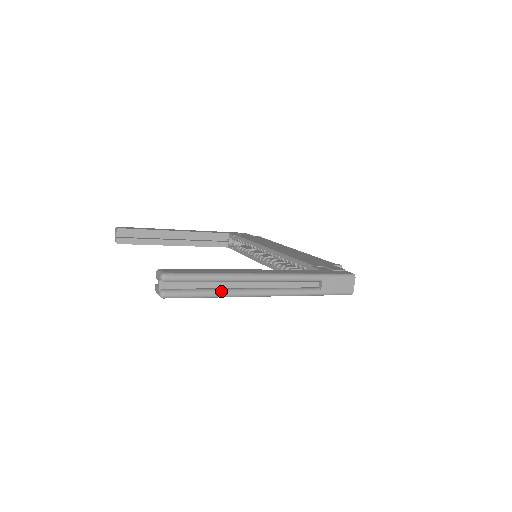
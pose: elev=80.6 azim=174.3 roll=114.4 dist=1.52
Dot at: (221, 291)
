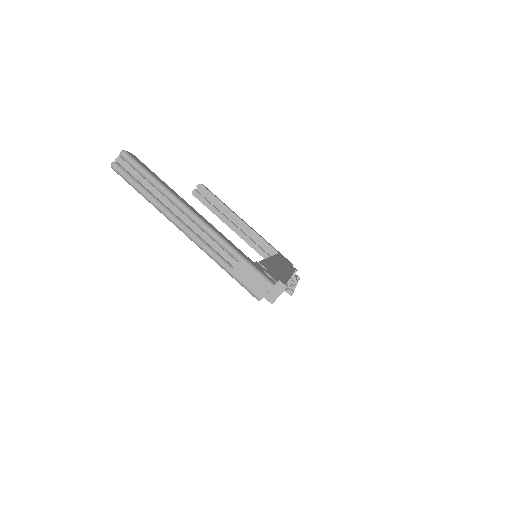
Dot at: (153, 197)
